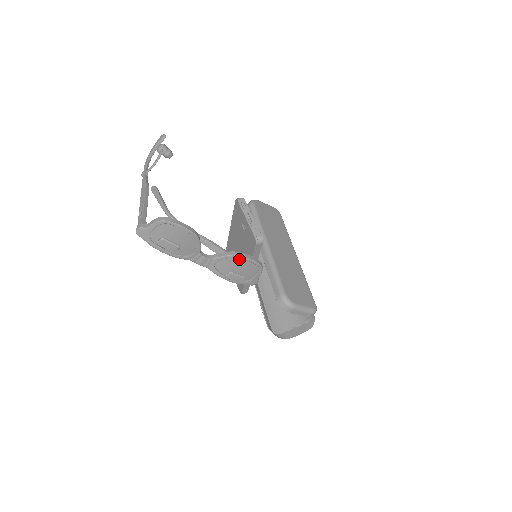
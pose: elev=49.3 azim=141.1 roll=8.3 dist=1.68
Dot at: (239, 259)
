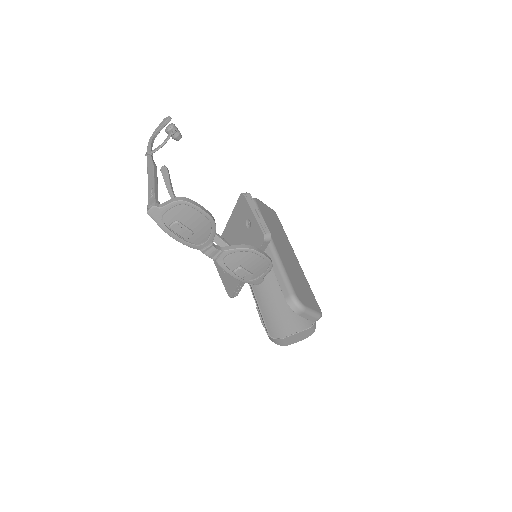
Dot at: (251, 253)
